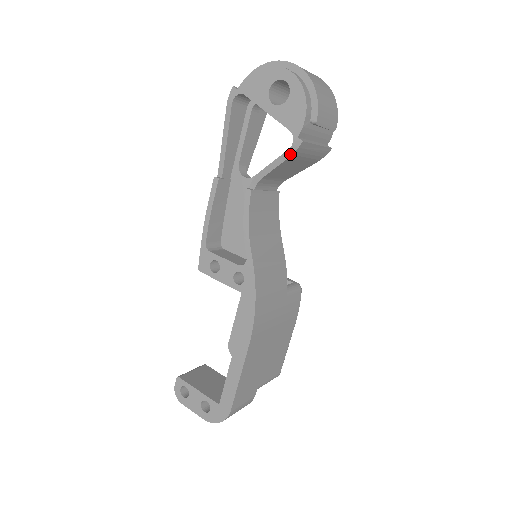
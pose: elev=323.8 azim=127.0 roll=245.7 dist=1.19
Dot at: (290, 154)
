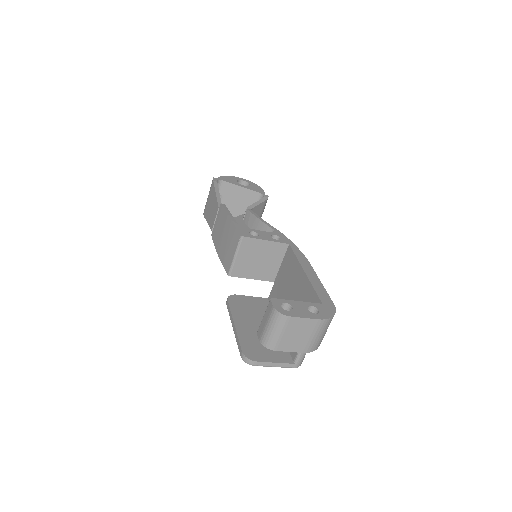
Dot at: (265, 200)
